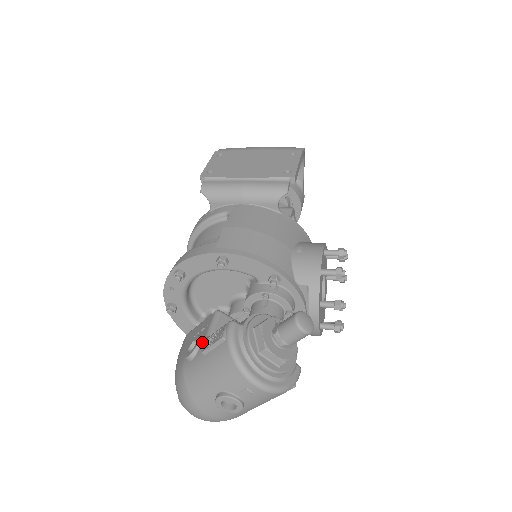
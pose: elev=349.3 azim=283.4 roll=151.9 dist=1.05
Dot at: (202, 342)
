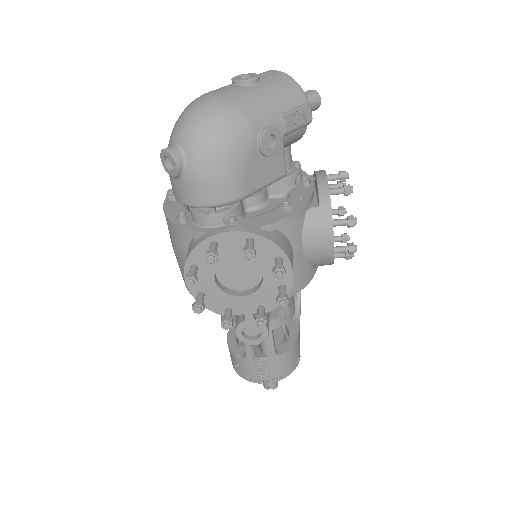
Dot at: occluded
